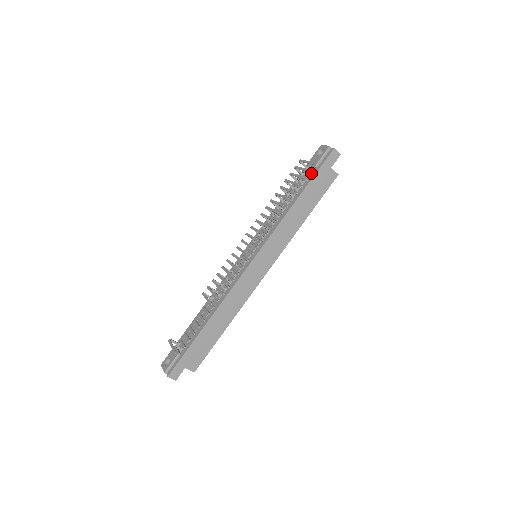
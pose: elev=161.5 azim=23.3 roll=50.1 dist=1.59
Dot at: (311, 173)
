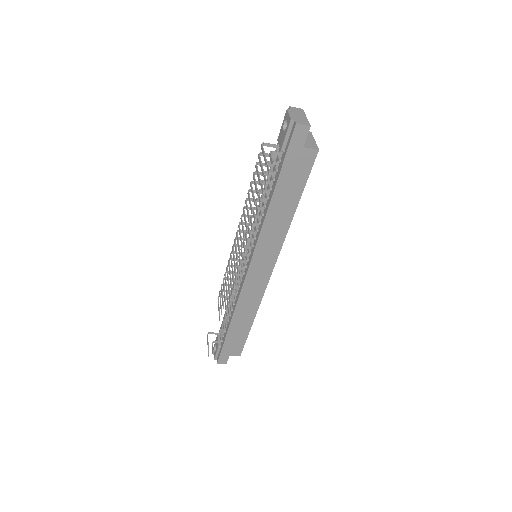
Dot at: (279, 161)
